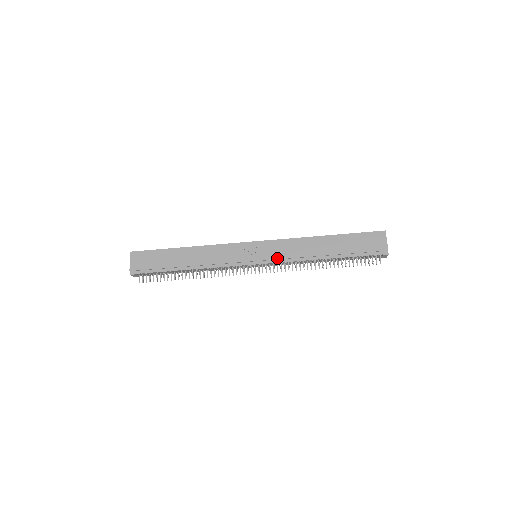
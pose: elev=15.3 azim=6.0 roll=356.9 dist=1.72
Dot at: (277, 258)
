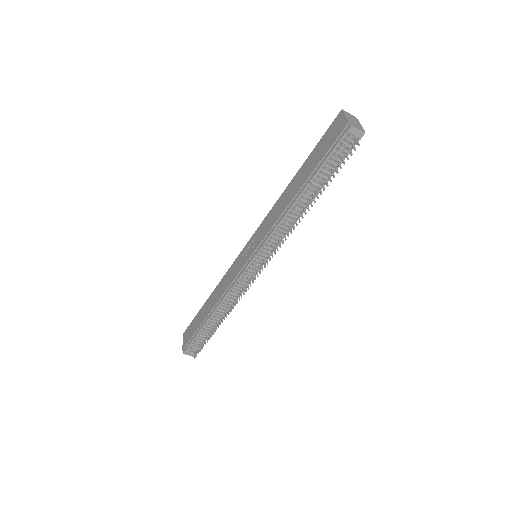
Dot at: (262, 239)
